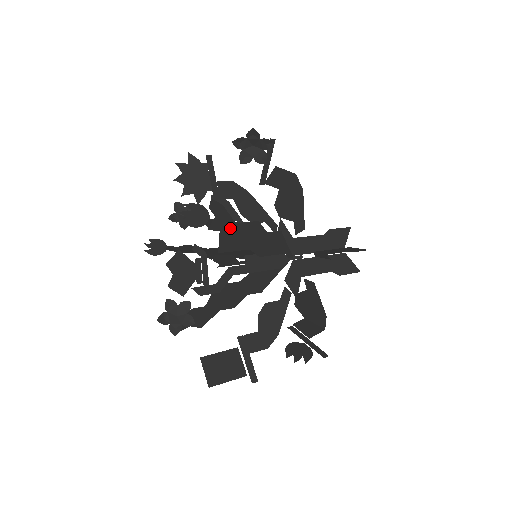
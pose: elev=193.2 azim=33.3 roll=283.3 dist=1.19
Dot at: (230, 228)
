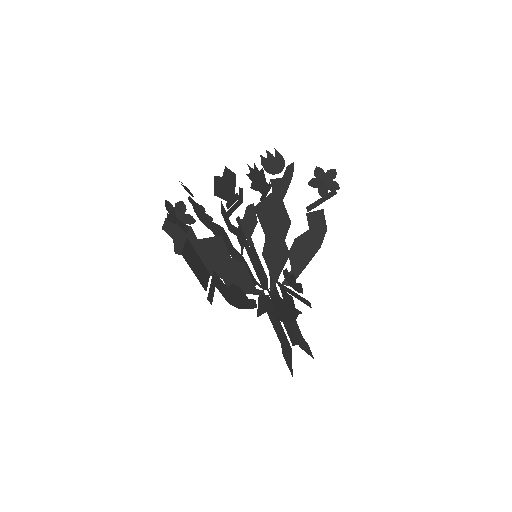
Dot at: (277, 200)
